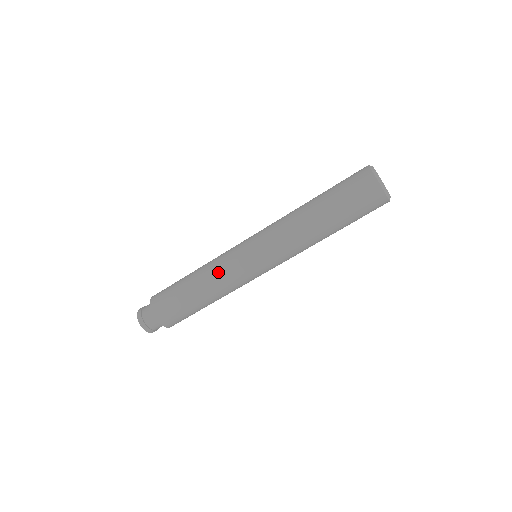
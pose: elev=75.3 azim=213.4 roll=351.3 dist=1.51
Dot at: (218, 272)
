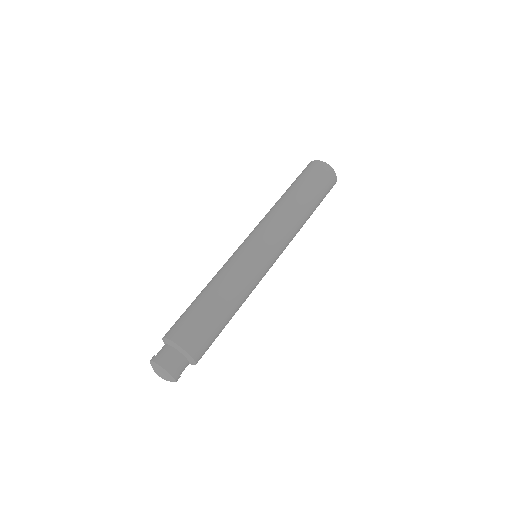
Dot at: (239, 275)
